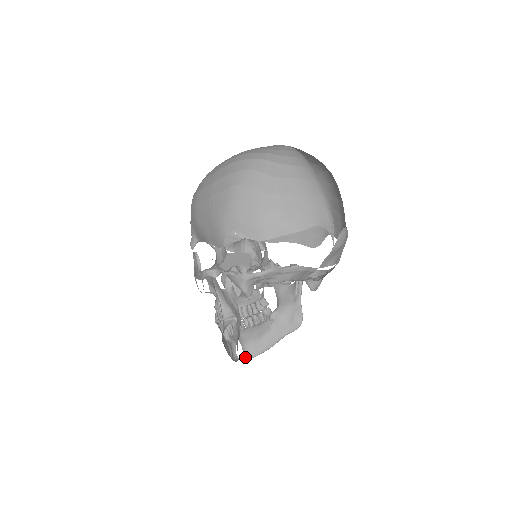
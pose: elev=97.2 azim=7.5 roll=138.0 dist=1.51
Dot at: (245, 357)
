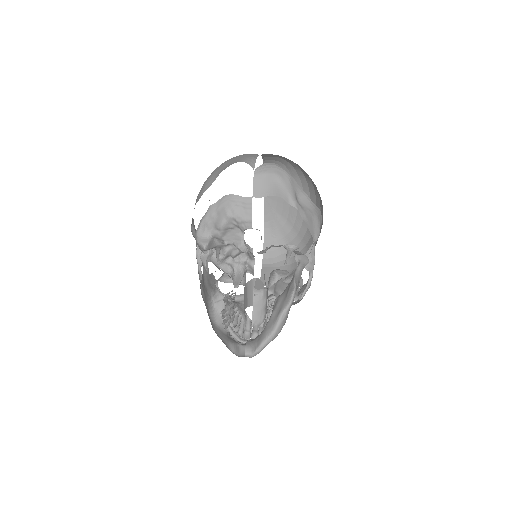
Dot at: (249, 352)
